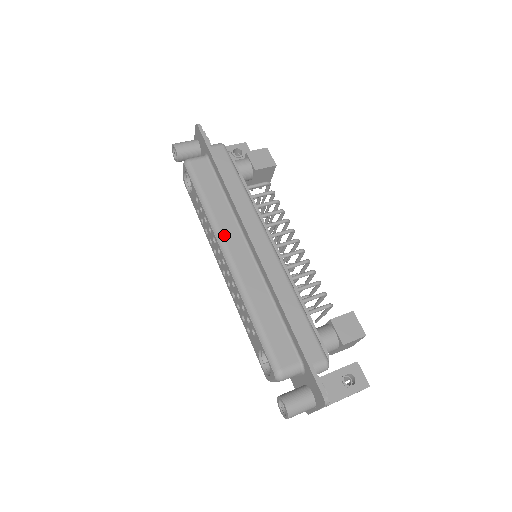
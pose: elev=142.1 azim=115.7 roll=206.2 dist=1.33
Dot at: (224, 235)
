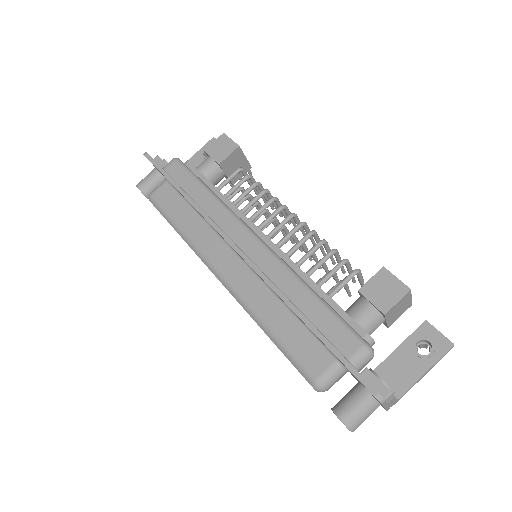
Dot at: (207, 254)
